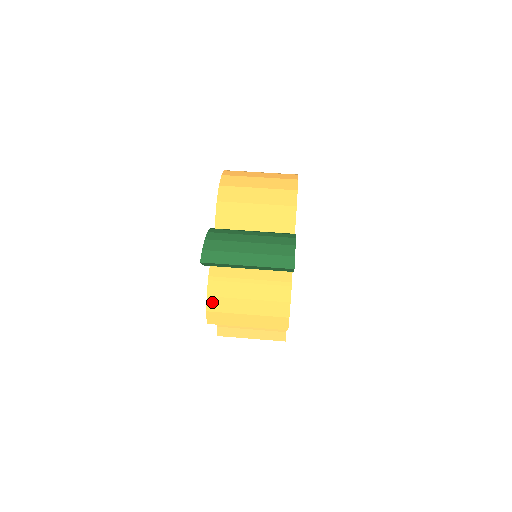
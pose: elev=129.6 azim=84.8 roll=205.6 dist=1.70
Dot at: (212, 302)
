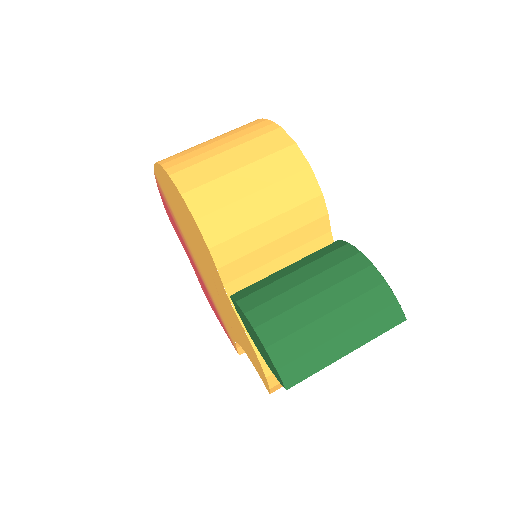
Dot at: (274, 378)
